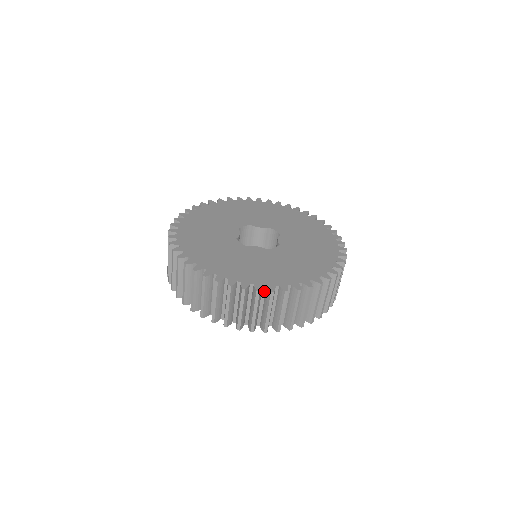
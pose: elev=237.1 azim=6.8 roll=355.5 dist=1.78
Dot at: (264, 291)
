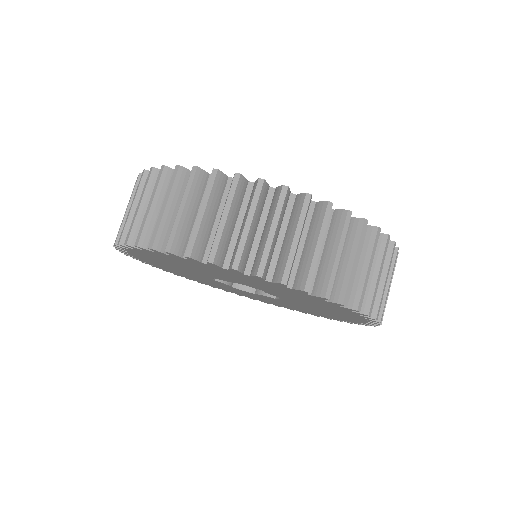
Dot at: occluded
